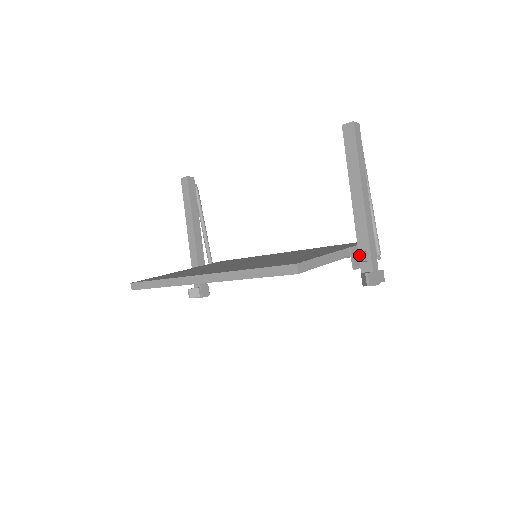
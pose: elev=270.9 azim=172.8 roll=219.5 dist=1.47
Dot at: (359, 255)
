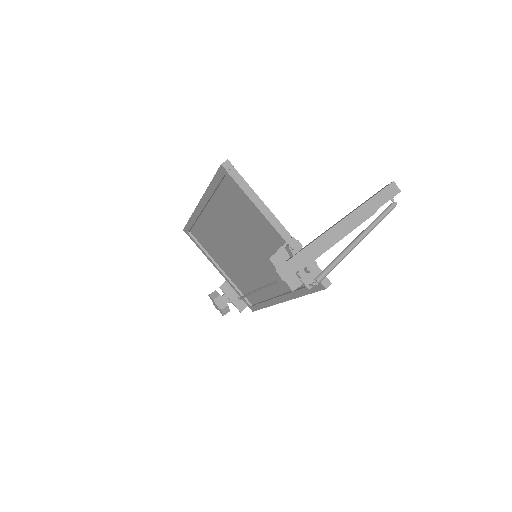
Dot at: (291, 242)
